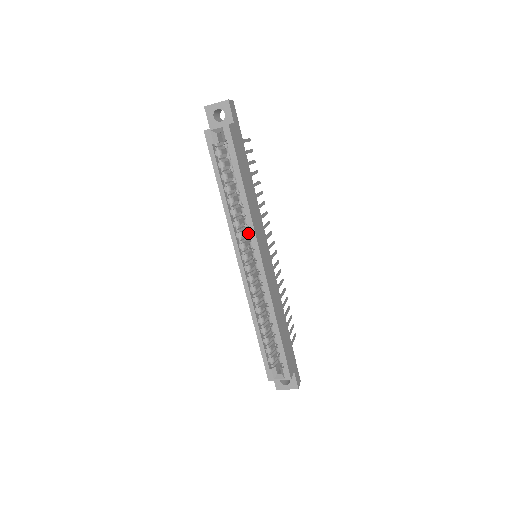
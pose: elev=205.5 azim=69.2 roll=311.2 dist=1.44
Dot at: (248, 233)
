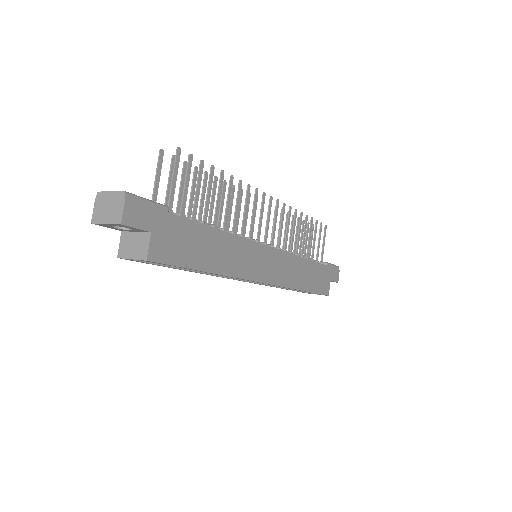
Dot at: occluded
